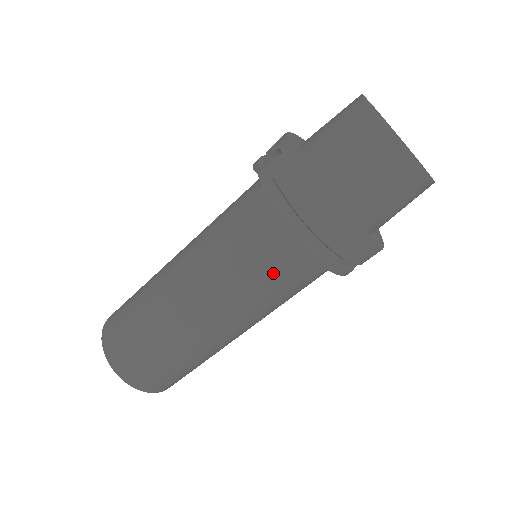
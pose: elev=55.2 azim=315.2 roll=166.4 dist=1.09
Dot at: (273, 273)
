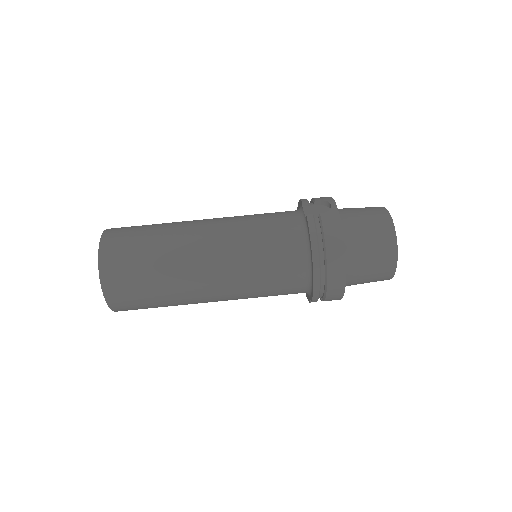
Dot at: (278, 270)
